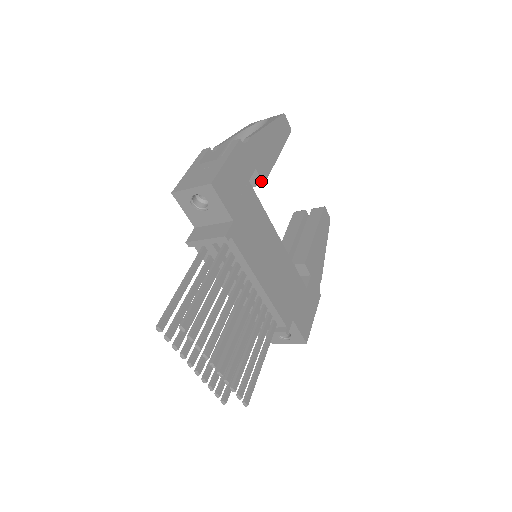
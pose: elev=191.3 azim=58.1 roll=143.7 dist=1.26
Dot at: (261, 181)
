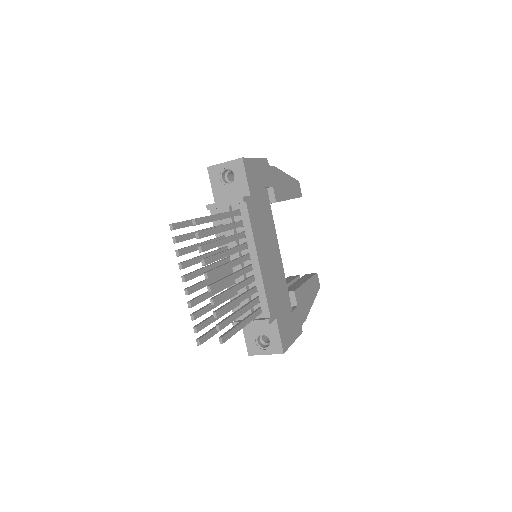
Dot at: (275, 199)
